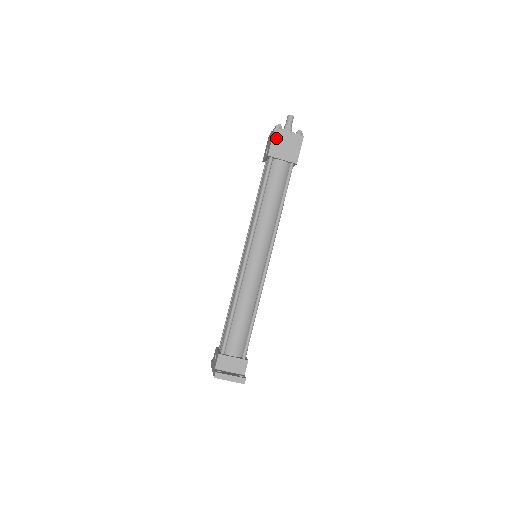
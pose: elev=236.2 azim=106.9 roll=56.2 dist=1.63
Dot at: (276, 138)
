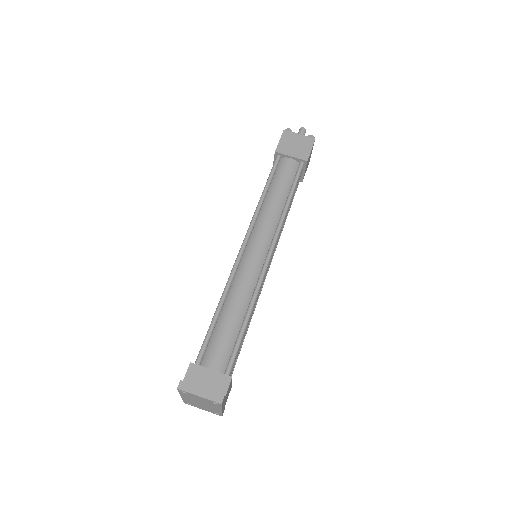
Dot at: (285, 138)
